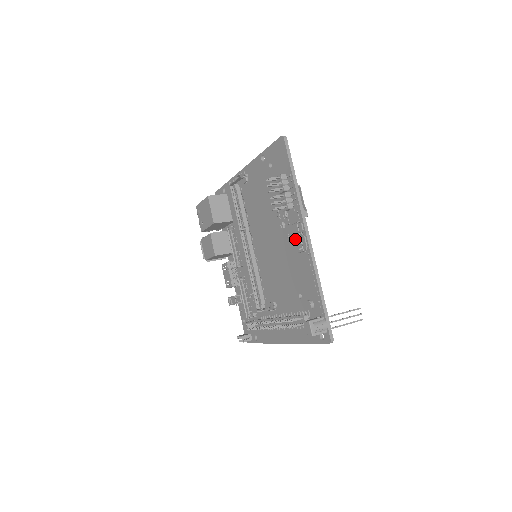
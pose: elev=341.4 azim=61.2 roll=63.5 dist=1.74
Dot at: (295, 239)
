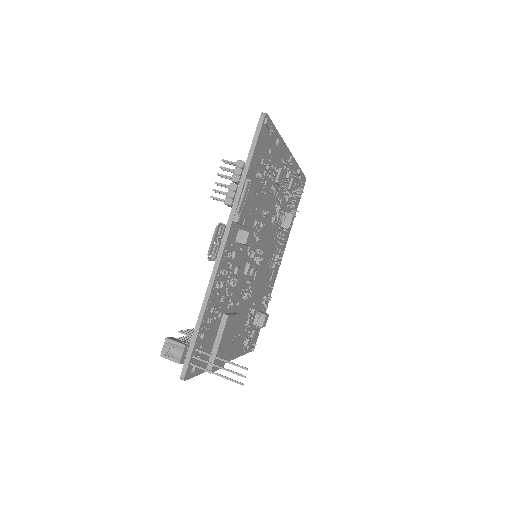
Dot at: (216, 243)
